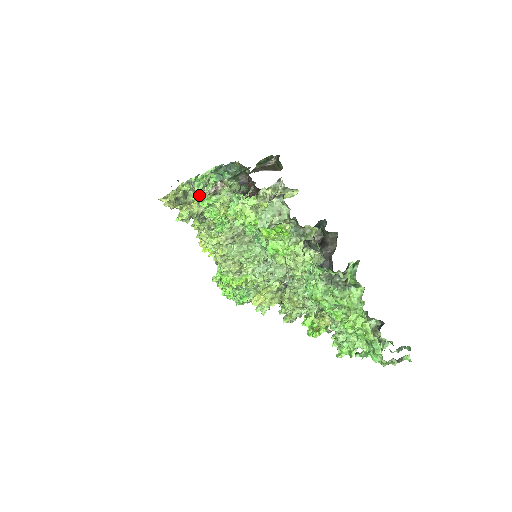
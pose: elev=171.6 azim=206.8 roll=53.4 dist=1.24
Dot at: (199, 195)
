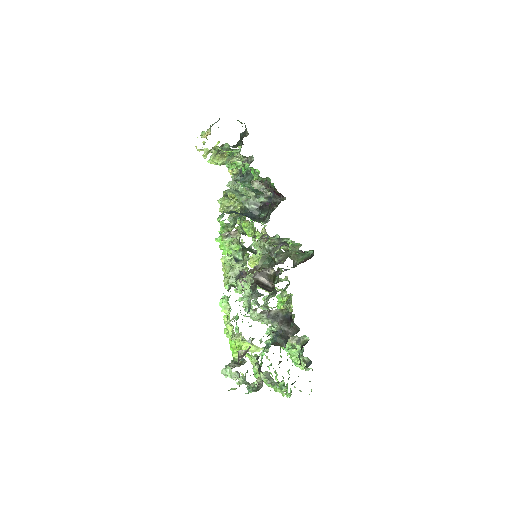
Dot at: occluded
